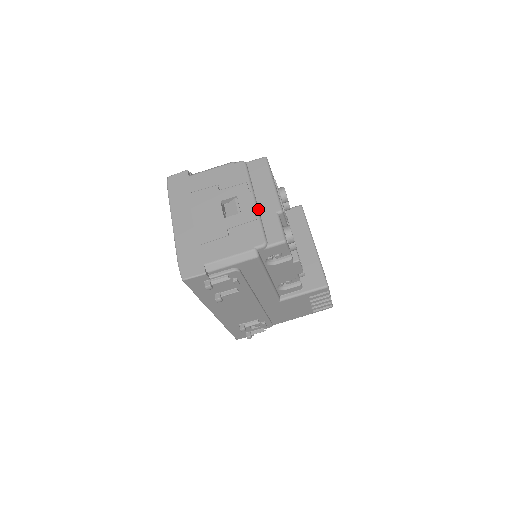
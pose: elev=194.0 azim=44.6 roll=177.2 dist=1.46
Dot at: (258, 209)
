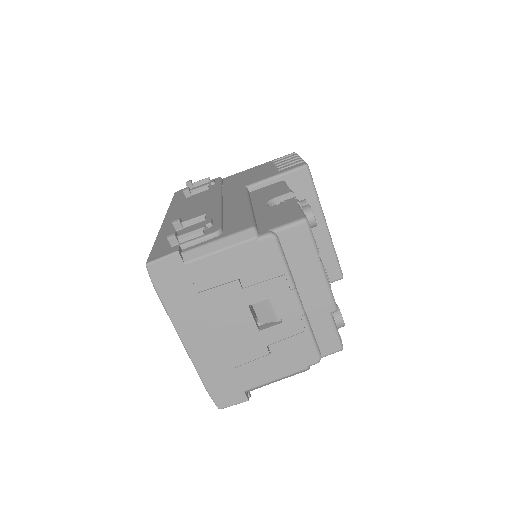
Dot at: (305, 313)
